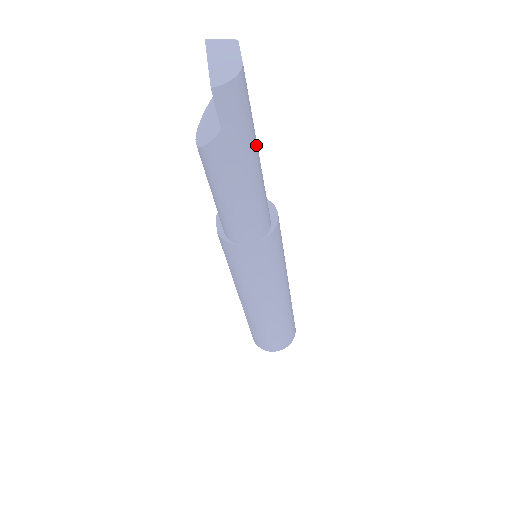
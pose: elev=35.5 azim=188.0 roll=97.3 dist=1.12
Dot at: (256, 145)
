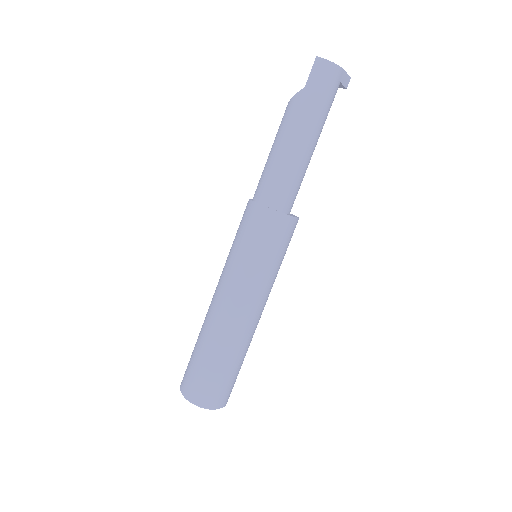
Dot at: (317, 127)
